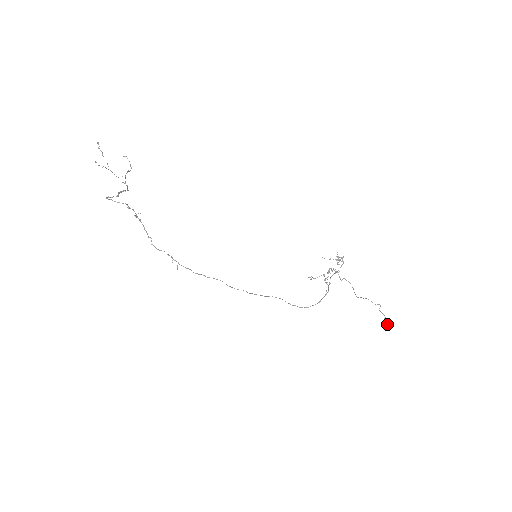
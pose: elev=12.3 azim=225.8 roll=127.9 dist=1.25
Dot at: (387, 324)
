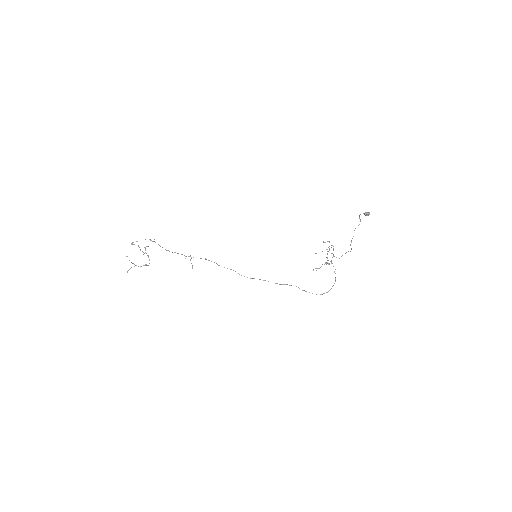
Dot at: (367, 213)
